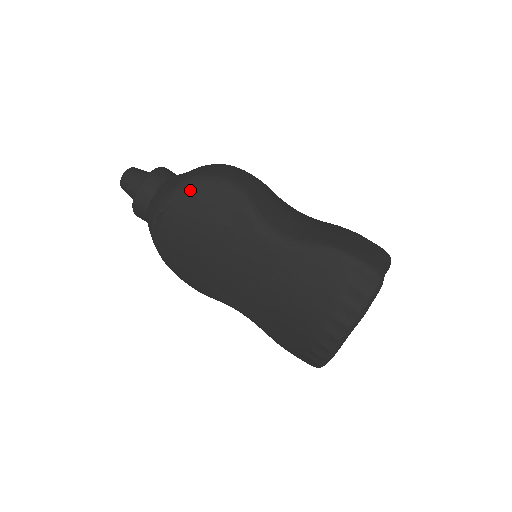
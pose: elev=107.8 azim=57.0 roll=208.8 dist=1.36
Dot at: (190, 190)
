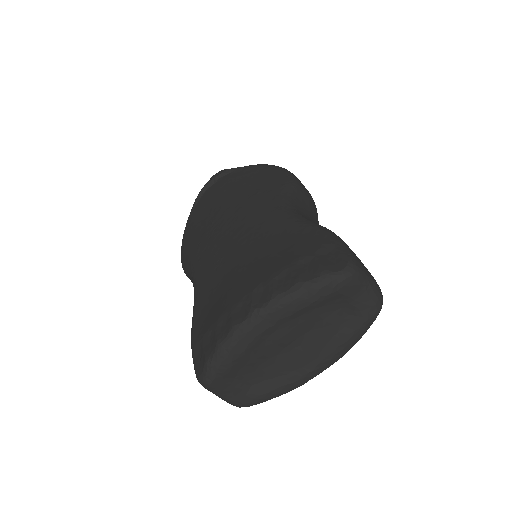
Dot at: (258, 166)
